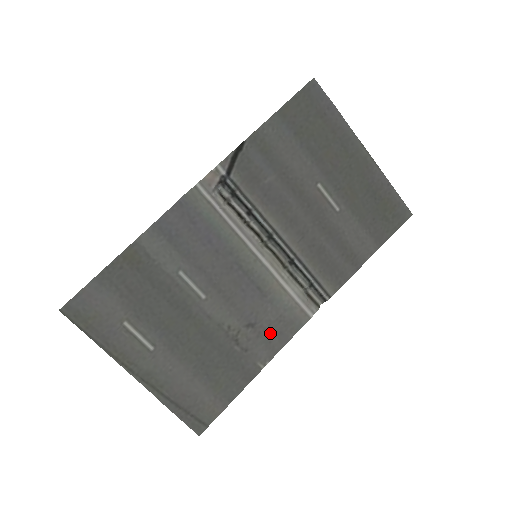
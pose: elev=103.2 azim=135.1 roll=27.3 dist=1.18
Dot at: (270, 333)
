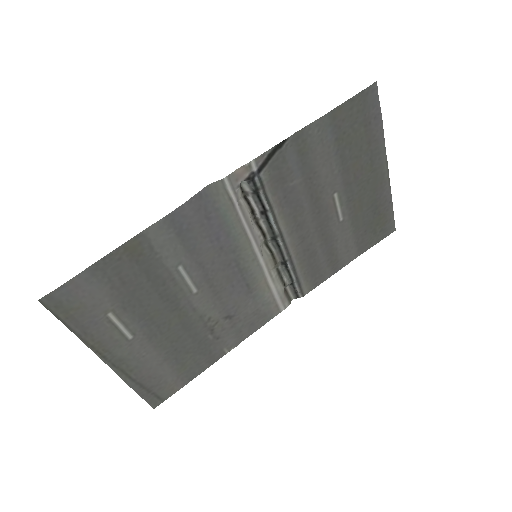
Dot at: (243, 324)
